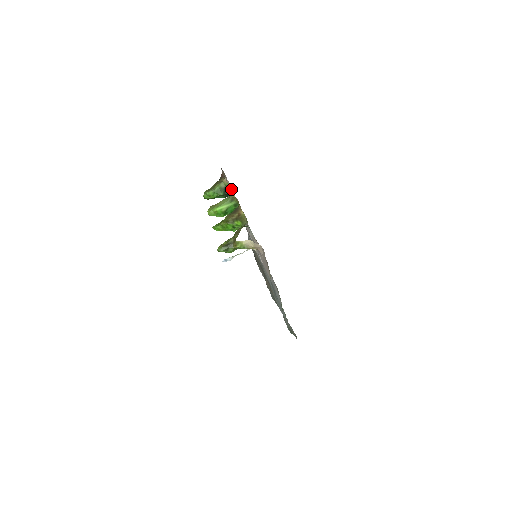
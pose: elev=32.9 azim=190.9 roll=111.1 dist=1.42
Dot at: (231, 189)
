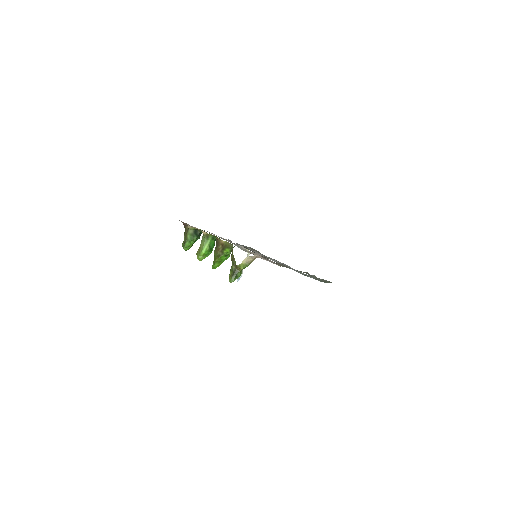
Dot at: occluded
